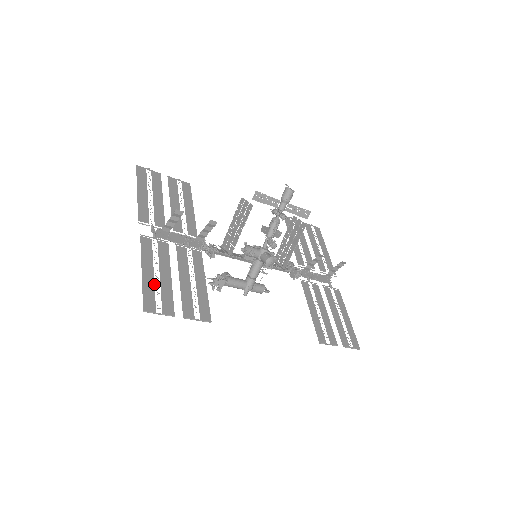
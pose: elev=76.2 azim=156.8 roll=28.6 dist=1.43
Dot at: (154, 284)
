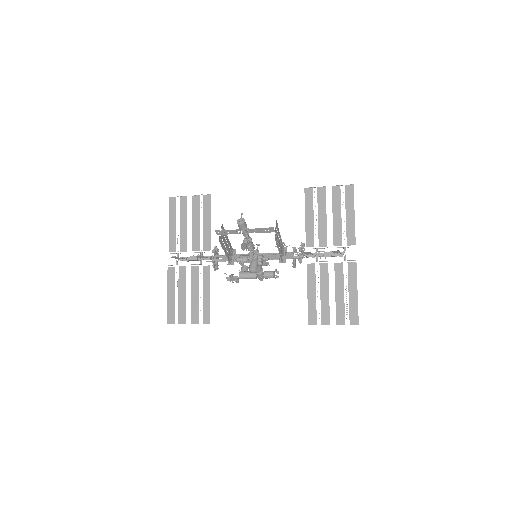
Dot at: (174, 303)
